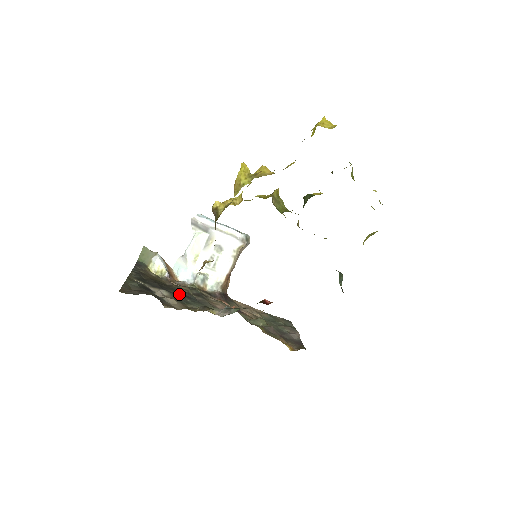
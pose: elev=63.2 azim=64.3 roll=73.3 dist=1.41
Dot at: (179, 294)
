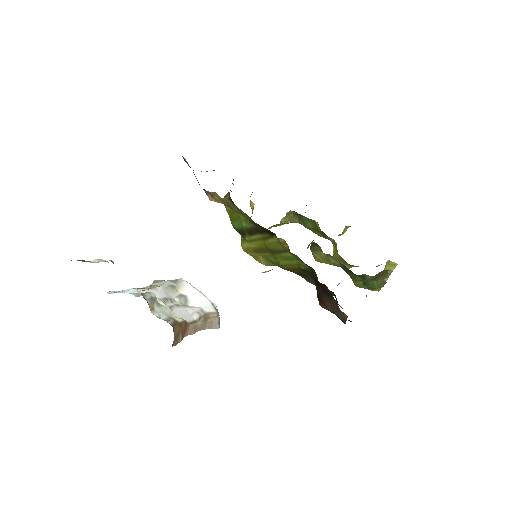
Dot at: occluded
